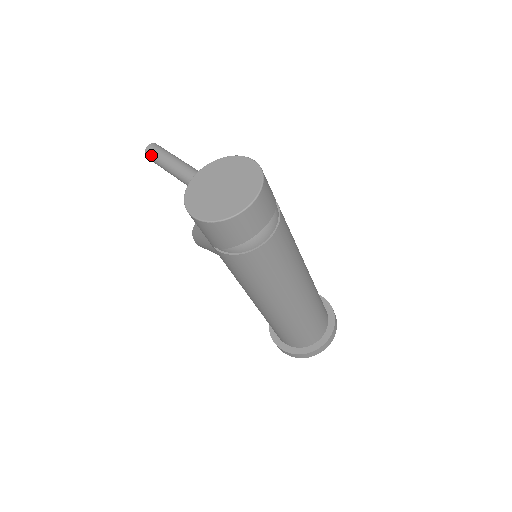
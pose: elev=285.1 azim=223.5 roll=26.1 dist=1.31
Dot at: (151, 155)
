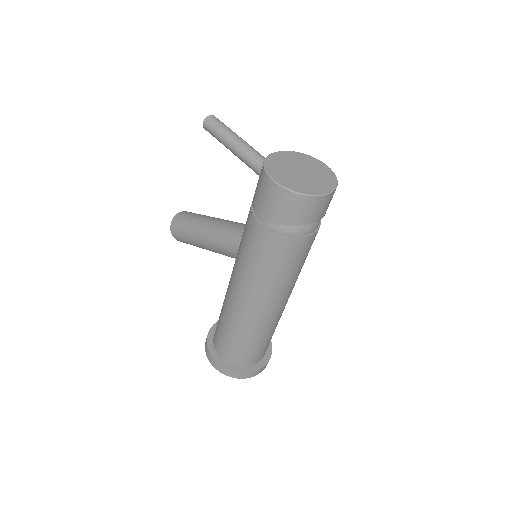
Dot at: (213, 123)
